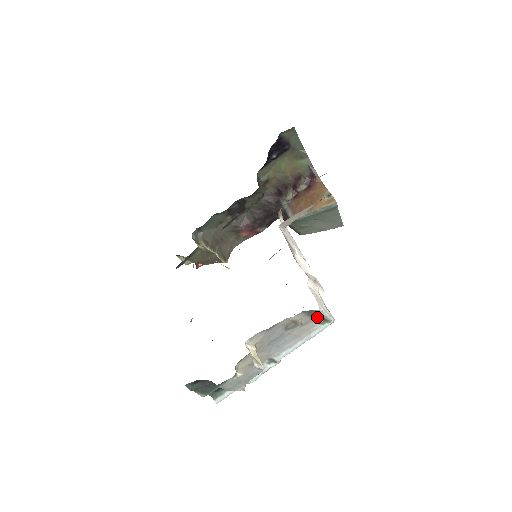
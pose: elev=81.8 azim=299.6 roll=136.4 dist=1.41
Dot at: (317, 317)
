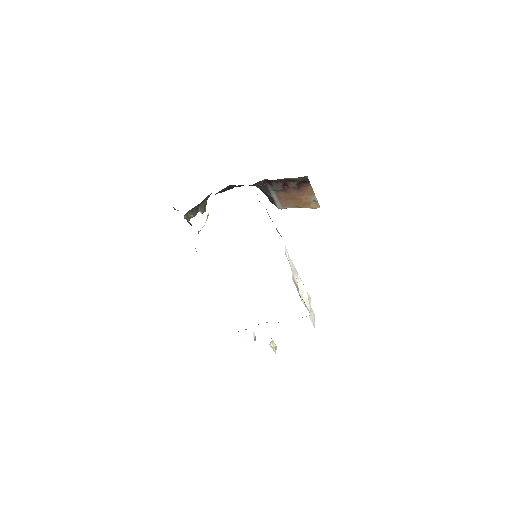
Dot at: occluded
